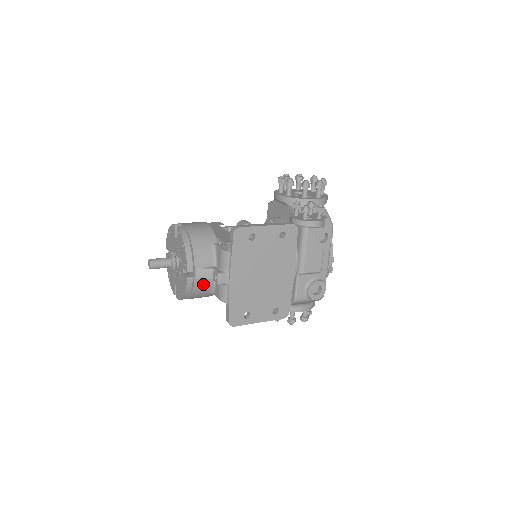
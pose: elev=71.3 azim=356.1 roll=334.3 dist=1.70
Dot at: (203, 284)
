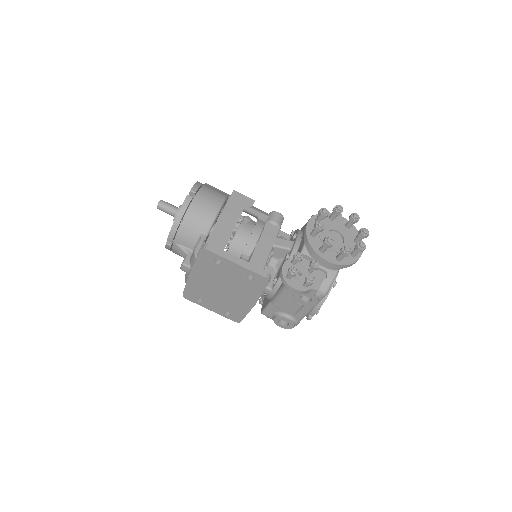
Dot at: occluded
